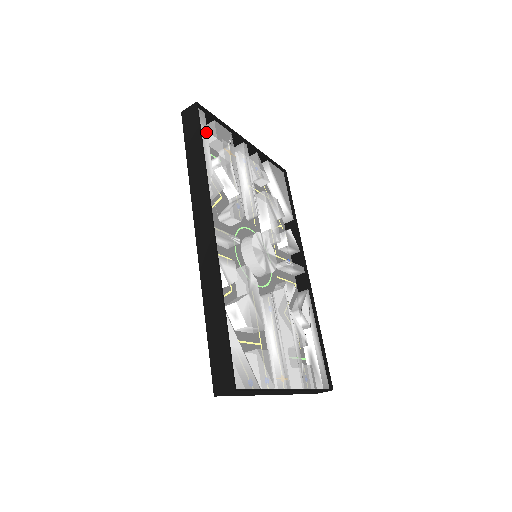
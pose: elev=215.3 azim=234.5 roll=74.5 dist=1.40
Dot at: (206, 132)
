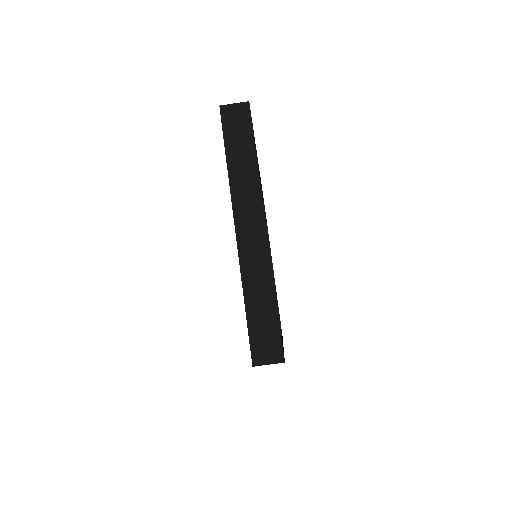
Dot at: occluded
